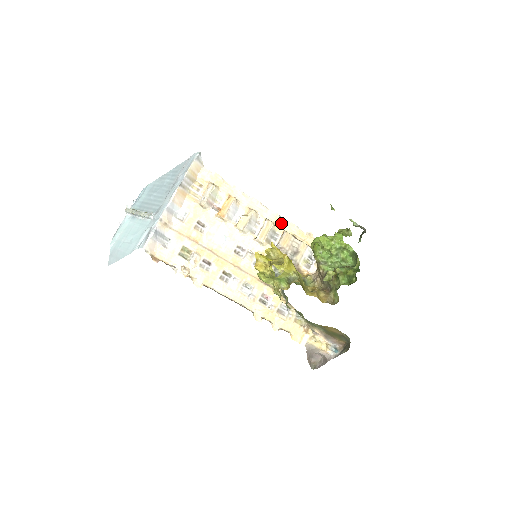
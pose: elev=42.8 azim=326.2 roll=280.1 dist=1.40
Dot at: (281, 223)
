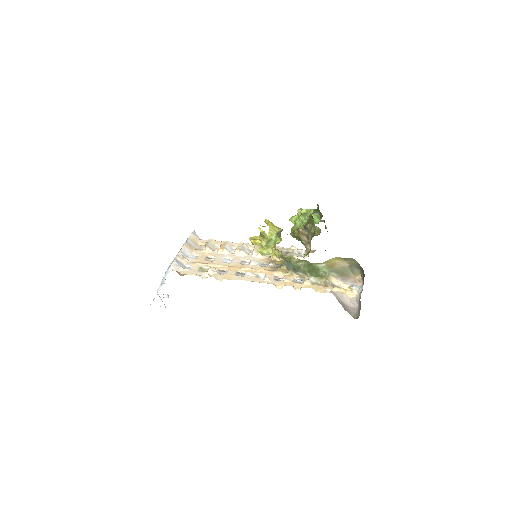
Dot at: occluded
